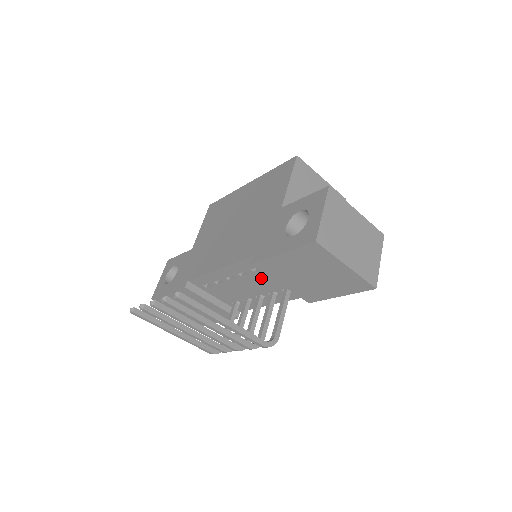
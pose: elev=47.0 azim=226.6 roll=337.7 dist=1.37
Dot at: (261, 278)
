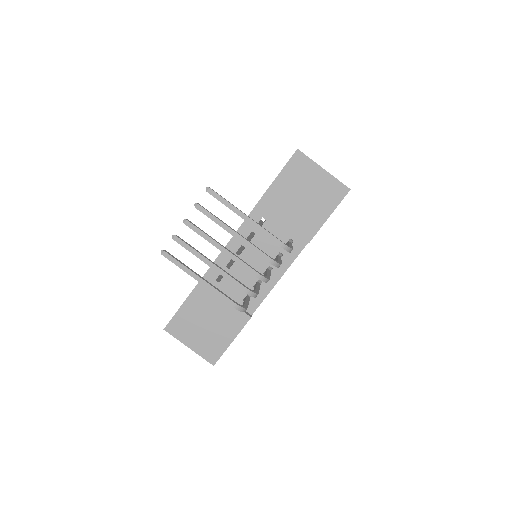
Dot at: (265, 236)
